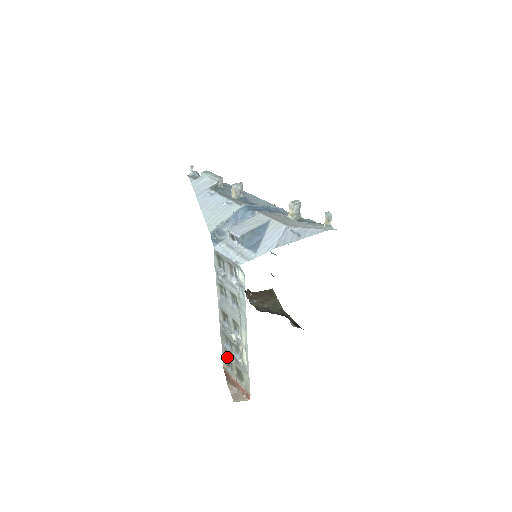
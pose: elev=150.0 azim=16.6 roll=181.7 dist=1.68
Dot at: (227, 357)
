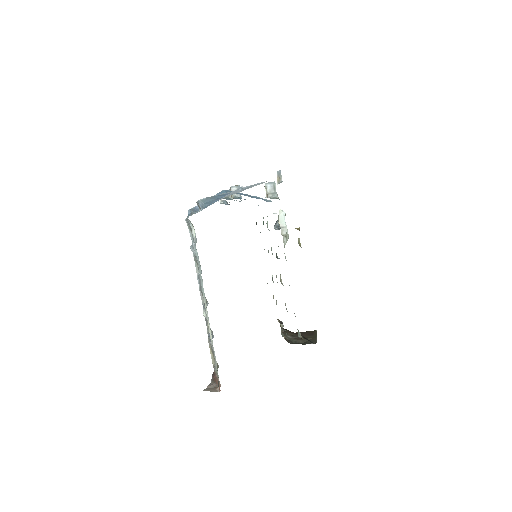
Dot at: occluded
